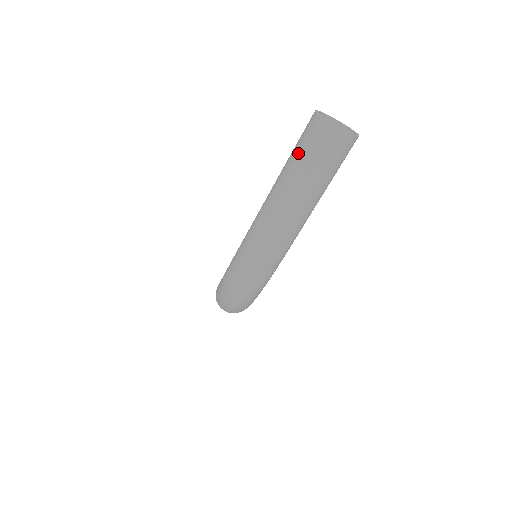
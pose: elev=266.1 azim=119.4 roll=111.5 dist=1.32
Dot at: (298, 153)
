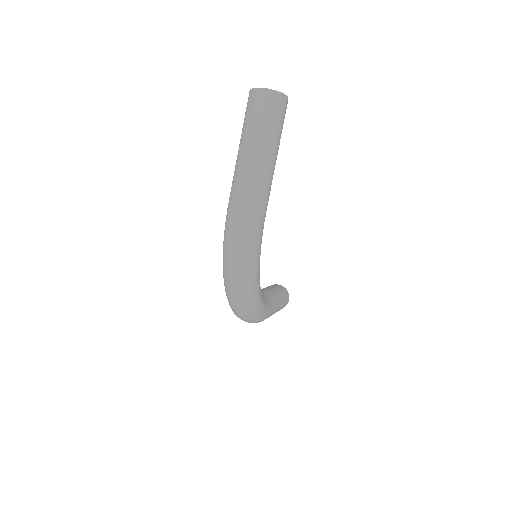
Dot at: (245, 122)
